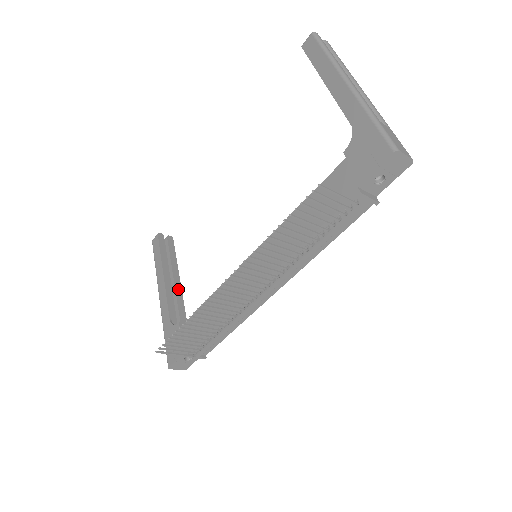
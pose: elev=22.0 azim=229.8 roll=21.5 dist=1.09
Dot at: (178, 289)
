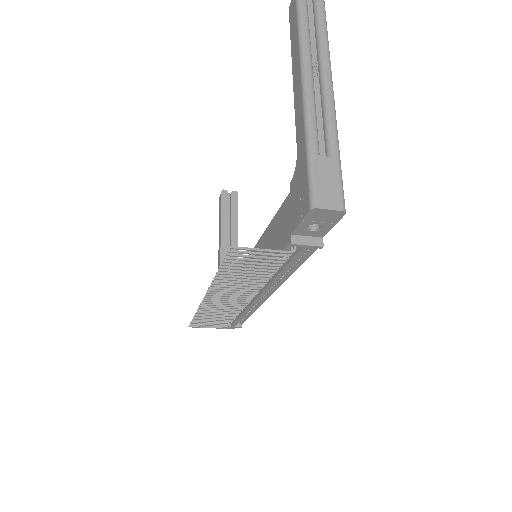
Dot at: occluded
